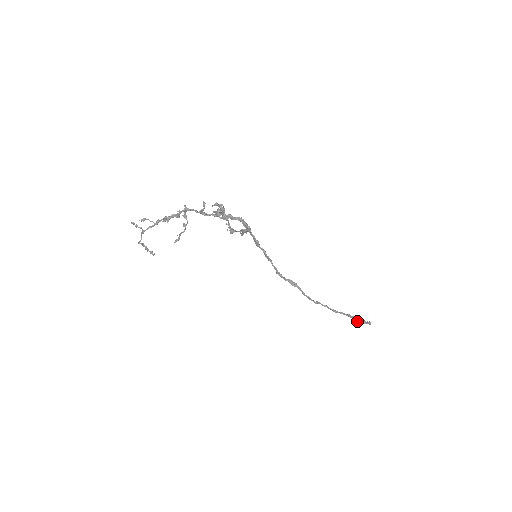
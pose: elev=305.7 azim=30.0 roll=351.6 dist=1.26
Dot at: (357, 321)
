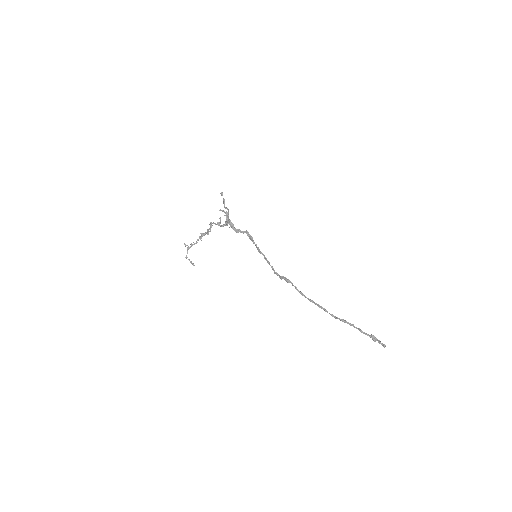
Dot at: (363, 333)
